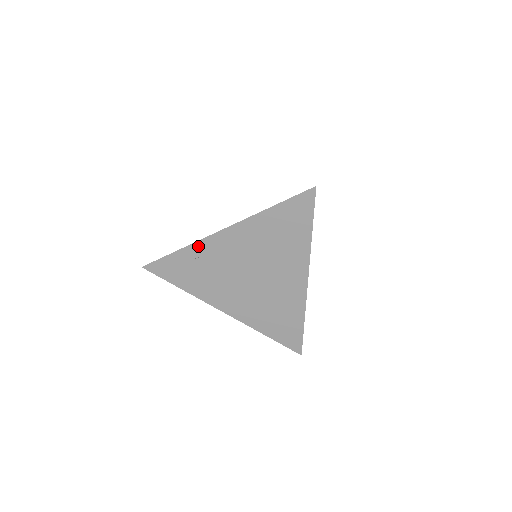
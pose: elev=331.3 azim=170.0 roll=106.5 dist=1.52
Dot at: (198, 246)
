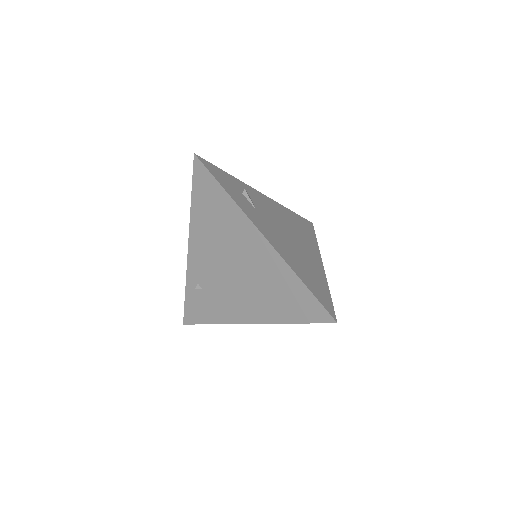
Dot at: (190, 276)
